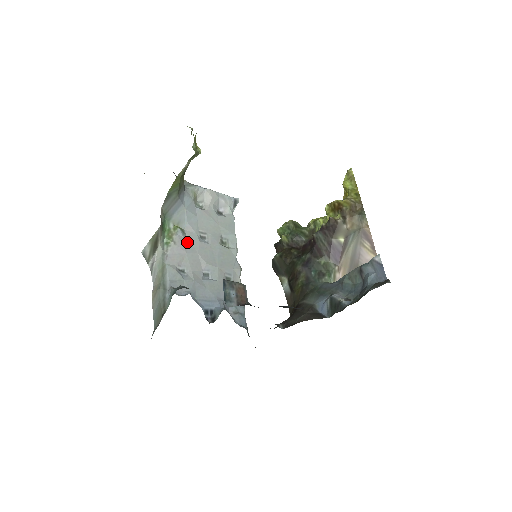
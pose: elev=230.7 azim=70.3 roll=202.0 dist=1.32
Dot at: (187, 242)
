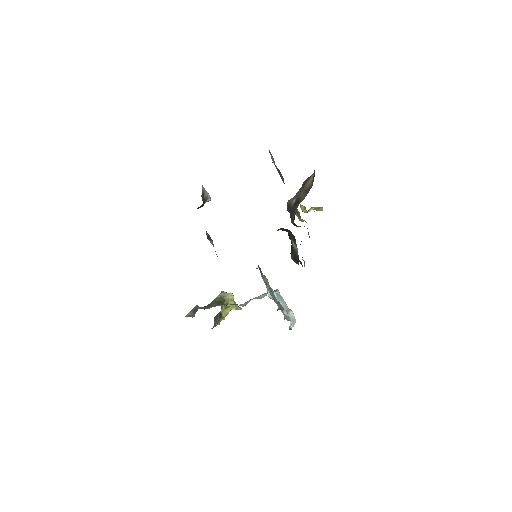
Dot at: occluded
